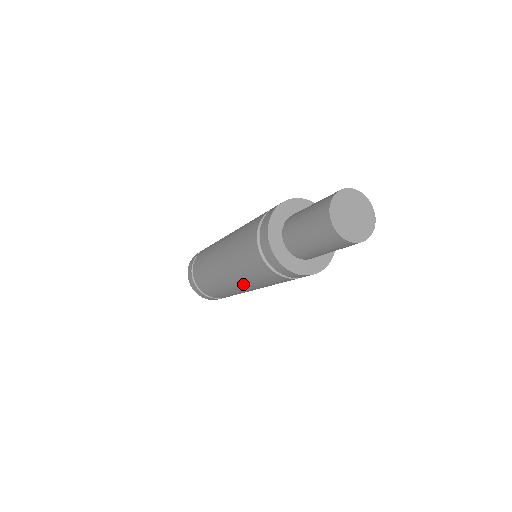
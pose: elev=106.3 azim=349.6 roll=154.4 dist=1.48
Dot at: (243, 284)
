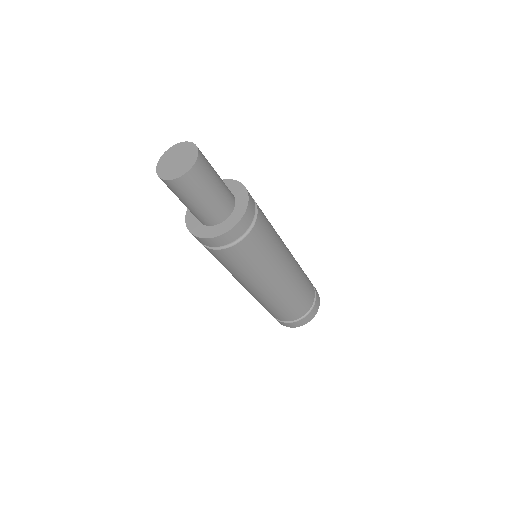
Dot at: (267, 278)
